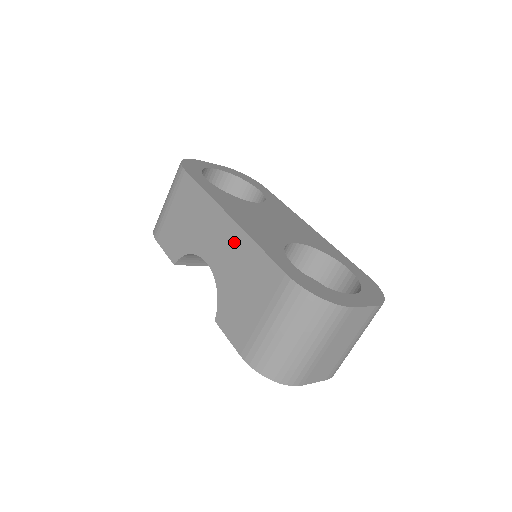
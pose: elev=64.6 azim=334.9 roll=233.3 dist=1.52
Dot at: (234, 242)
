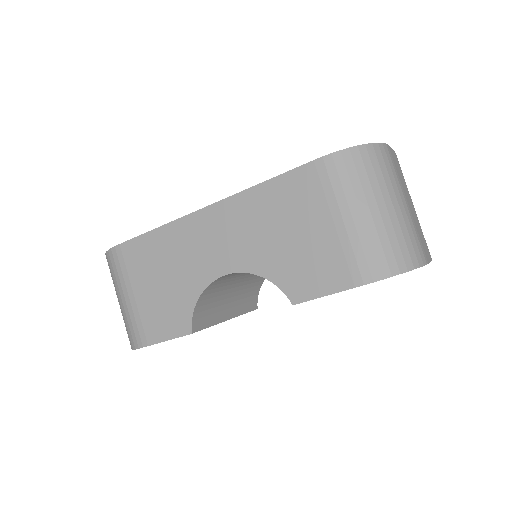
Dot at: (235, 216)
